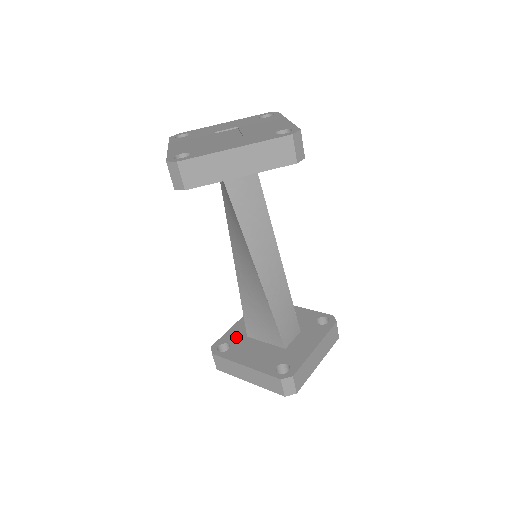
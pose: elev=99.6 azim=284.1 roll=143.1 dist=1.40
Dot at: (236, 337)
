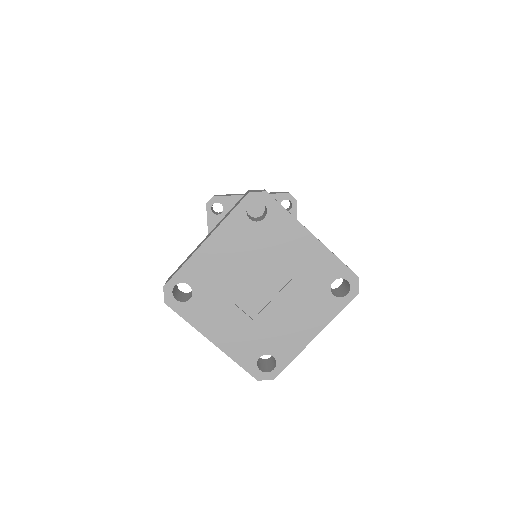
Dot at: occluded
